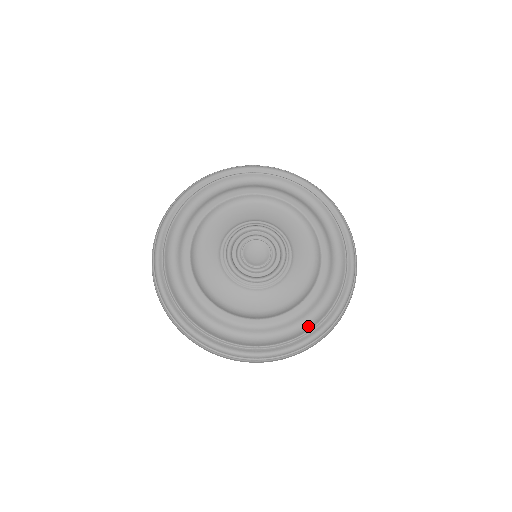
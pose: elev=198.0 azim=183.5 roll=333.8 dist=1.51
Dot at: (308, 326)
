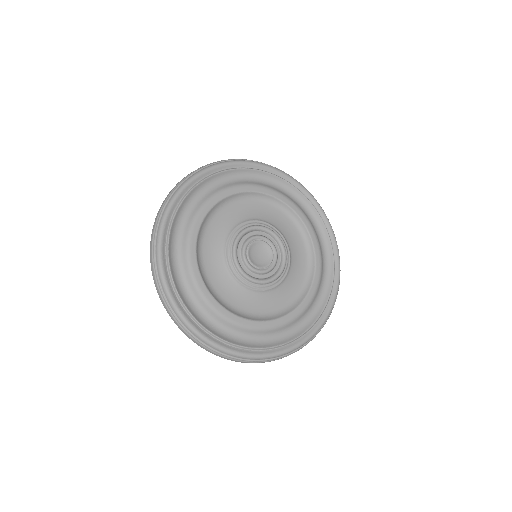
Dot at: (307, 324)
